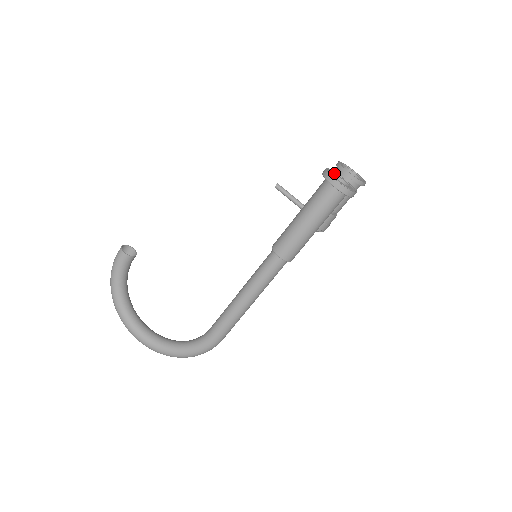
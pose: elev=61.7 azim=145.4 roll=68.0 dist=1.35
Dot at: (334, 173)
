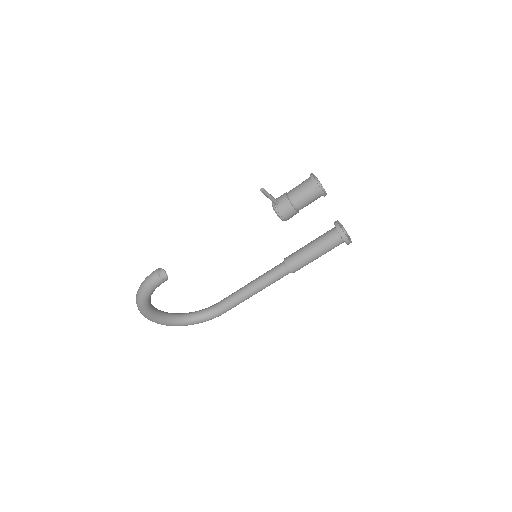
Dot at: (340, 225)
